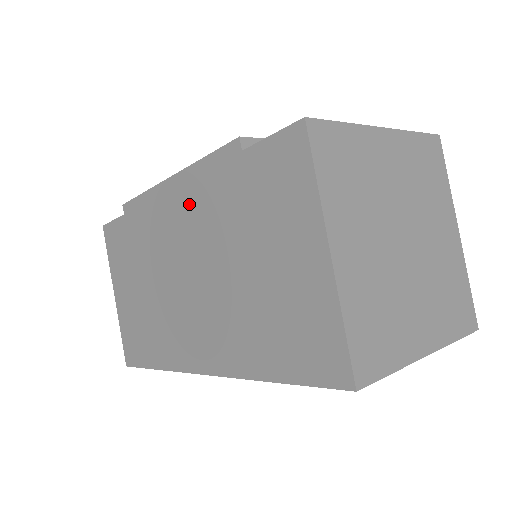
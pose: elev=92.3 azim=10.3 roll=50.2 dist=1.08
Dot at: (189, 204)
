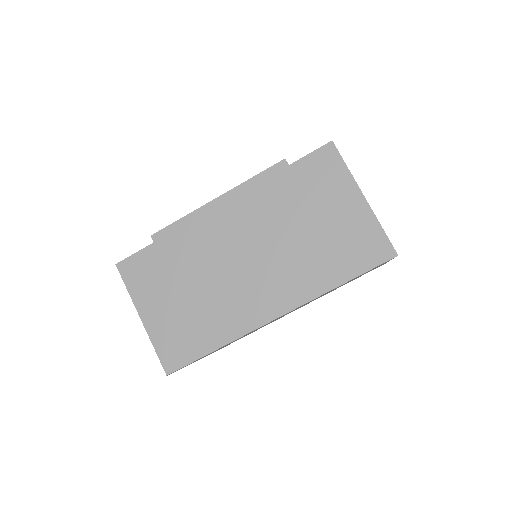
Dot at: (242, 208)
